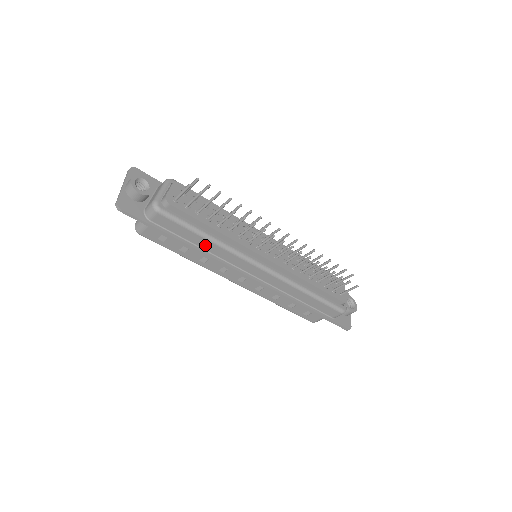
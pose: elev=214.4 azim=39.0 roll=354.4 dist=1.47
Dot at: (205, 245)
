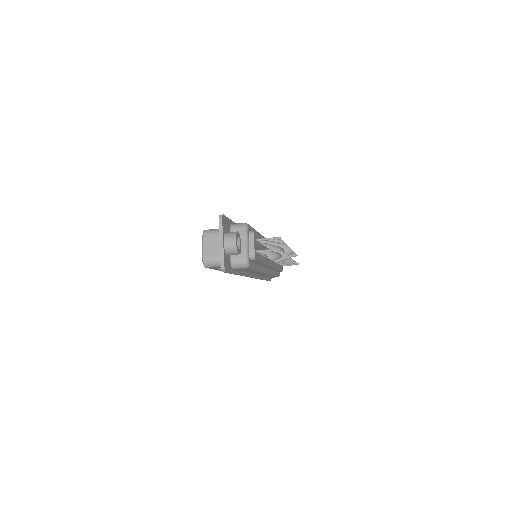
Dot at: (249, 271)
